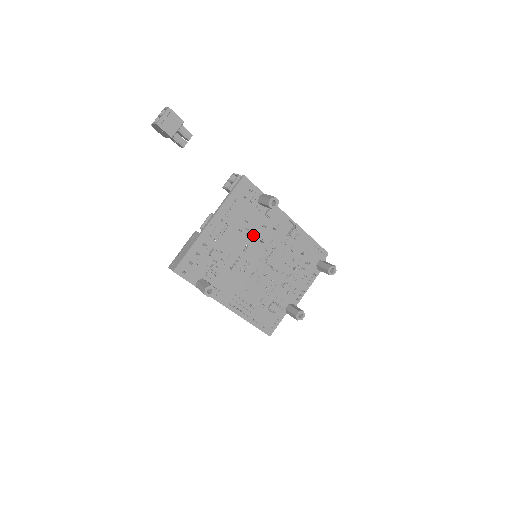
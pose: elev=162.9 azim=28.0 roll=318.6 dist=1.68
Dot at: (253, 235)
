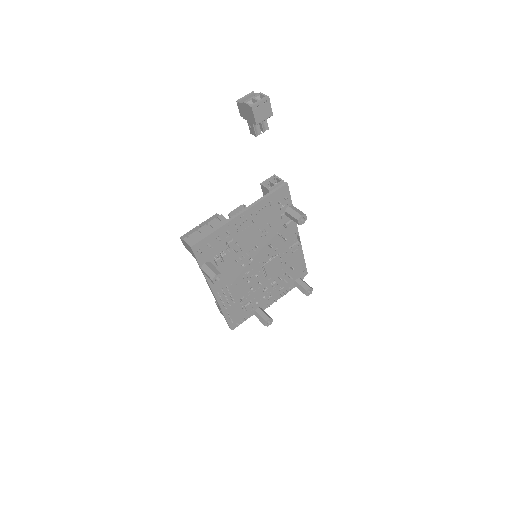
Dot at: (266, 238)
